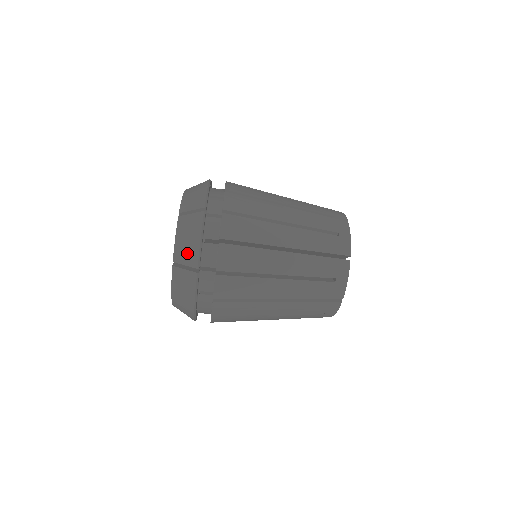
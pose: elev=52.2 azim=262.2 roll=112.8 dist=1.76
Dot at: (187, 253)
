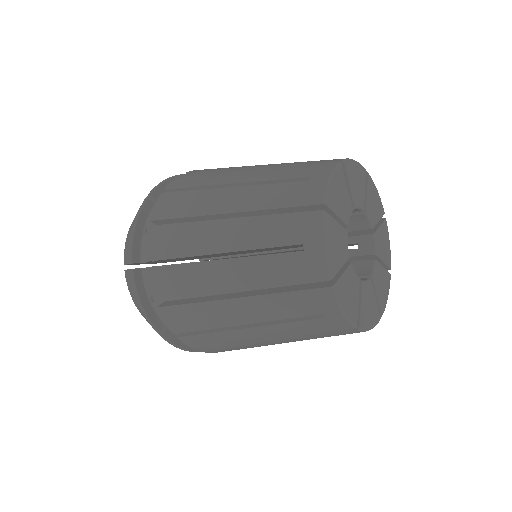
Dot at: (143, 316)
